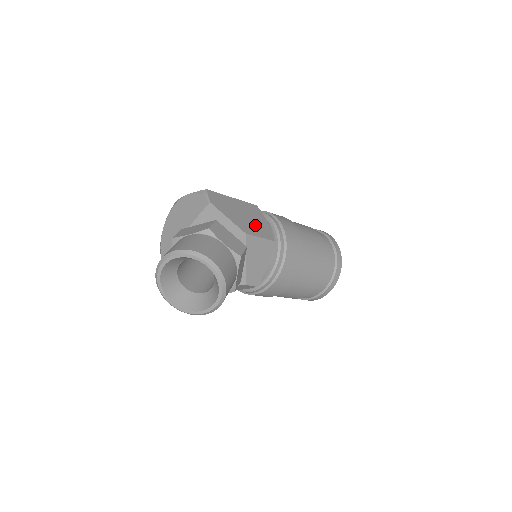
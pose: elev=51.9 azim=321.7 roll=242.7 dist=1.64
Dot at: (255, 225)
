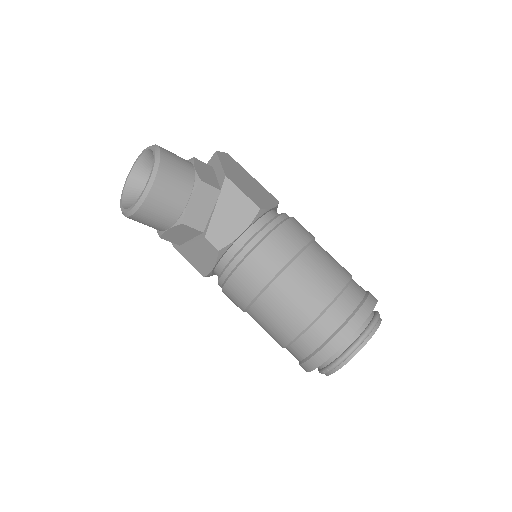
Dot at: (250, 190)
